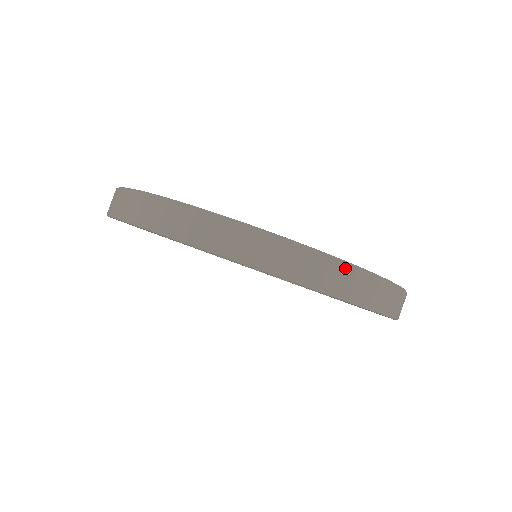
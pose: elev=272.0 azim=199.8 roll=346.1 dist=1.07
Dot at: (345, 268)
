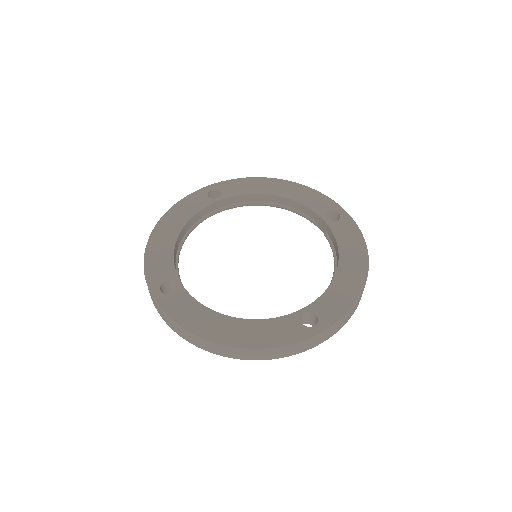
Dot at: (339, 323)
